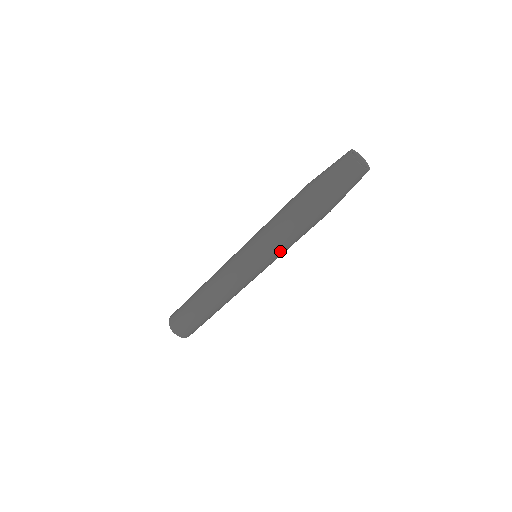
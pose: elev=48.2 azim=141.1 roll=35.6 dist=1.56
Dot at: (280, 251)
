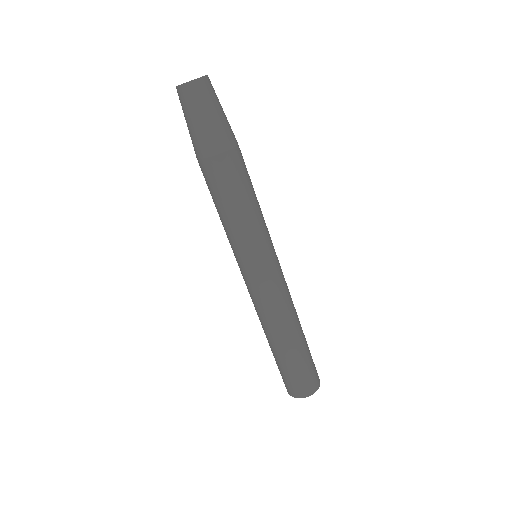
Dot at: (239, 232)
